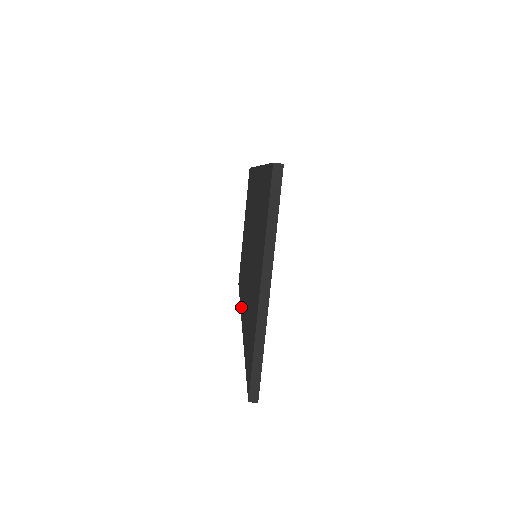
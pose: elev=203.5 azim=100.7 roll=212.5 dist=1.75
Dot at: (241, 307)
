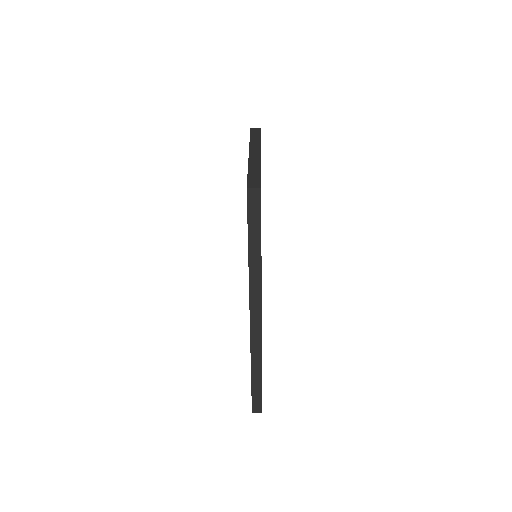
Dot at: occluded
